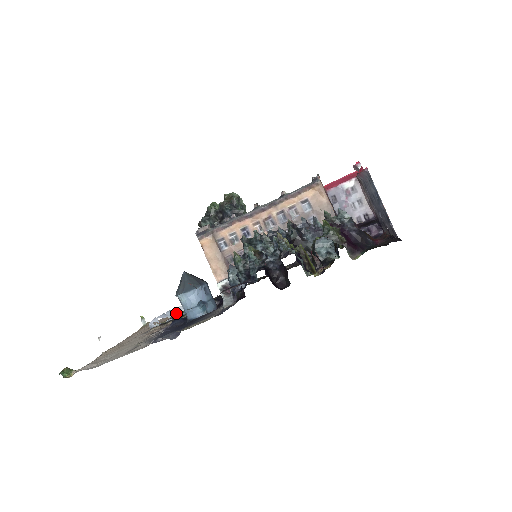
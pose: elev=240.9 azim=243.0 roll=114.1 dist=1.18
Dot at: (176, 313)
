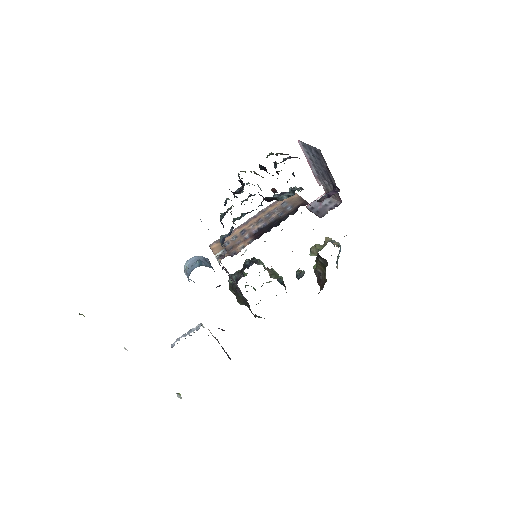
Dot at: occluded
